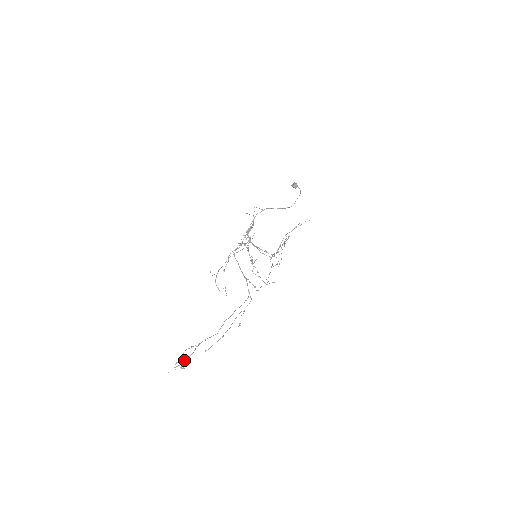
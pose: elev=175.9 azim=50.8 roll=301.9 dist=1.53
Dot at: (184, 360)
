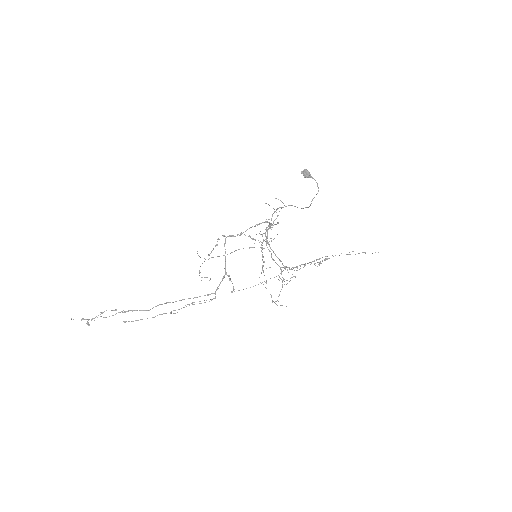
Dot at: occluded
